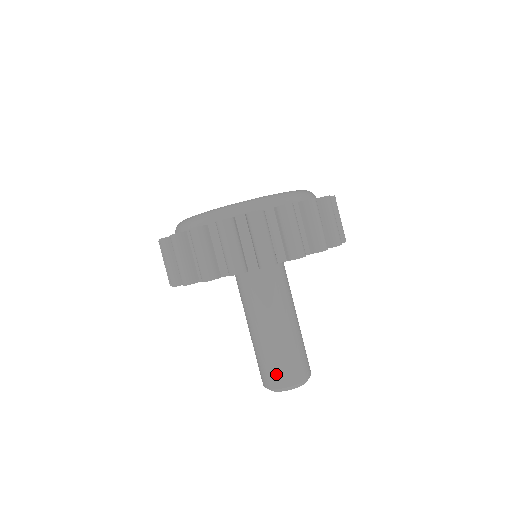
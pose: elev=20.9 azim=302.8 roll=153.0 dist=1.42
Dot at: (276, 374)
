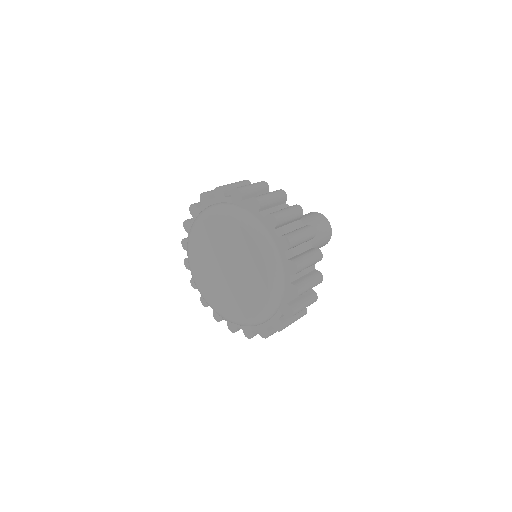
Dot at: occluded
